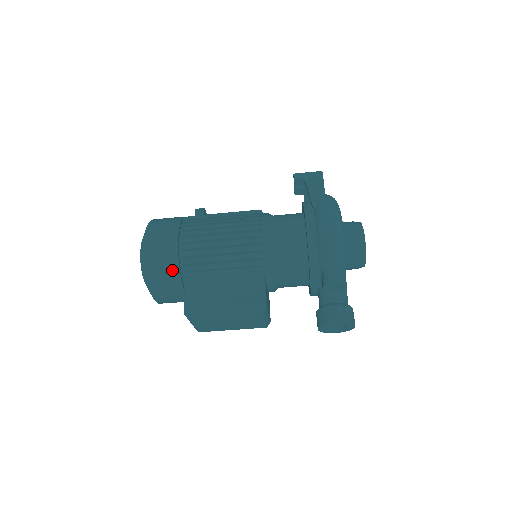
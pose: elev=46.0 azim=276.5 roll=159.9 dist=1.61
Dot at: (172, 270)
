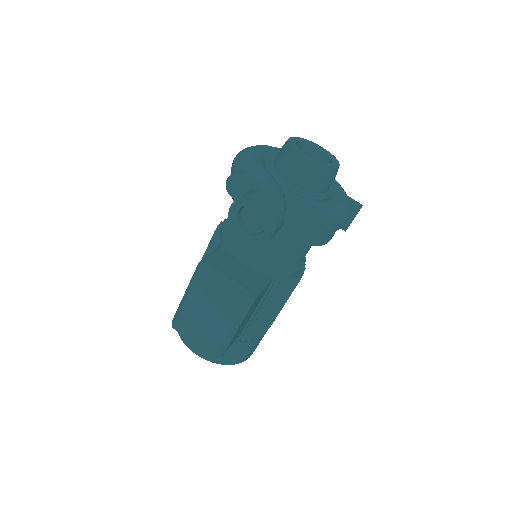
Dot at: occluded
